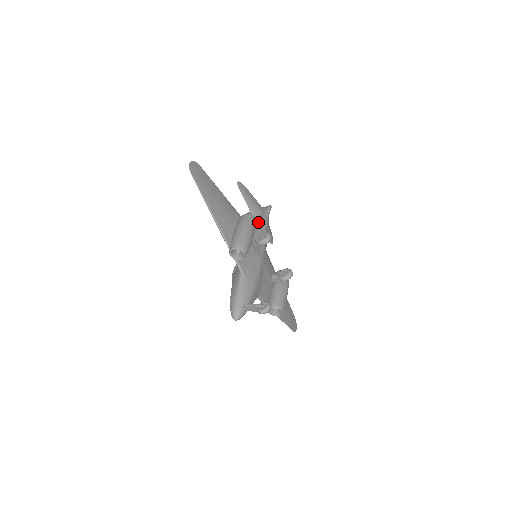
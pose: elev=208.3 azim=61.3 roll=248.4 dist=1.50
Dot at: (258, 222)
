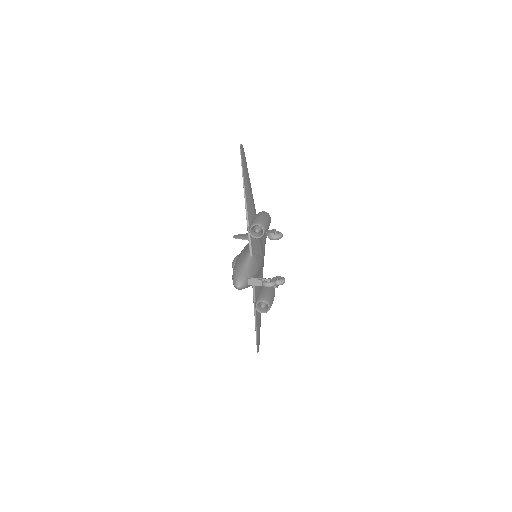
Dot at: occluded
